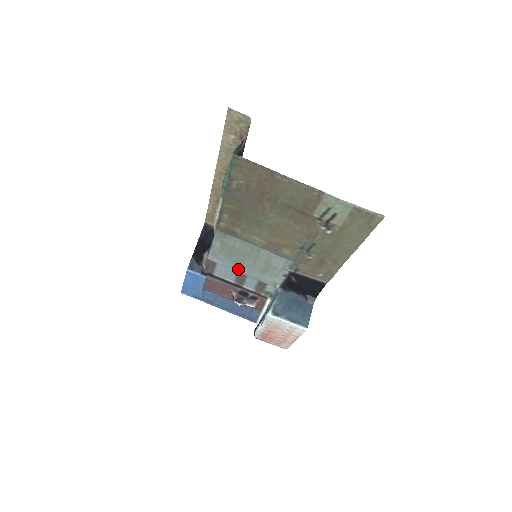
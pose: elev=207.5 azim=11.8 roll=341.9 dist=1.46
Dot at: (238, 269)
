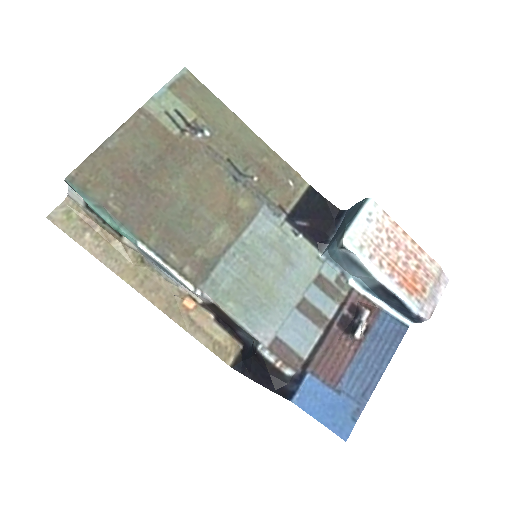
Dot at: (288, 304)
